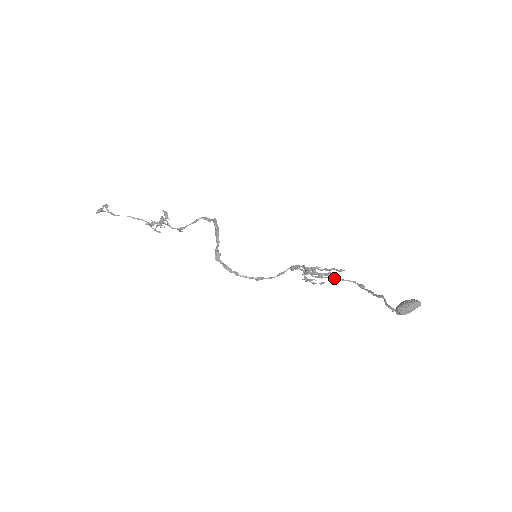
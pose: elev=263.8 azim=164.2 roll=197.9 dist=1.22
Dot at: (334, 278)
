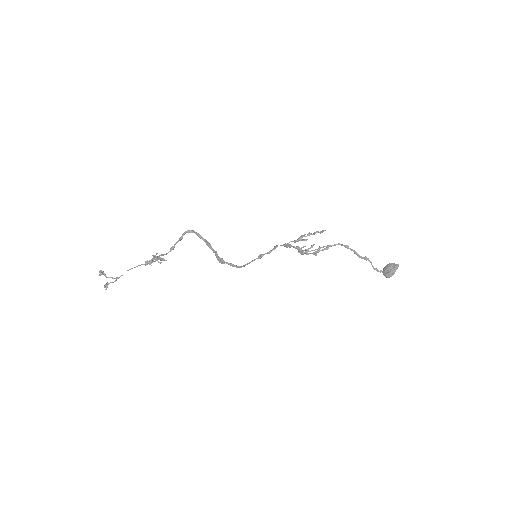
Dot at: (323, 247)
